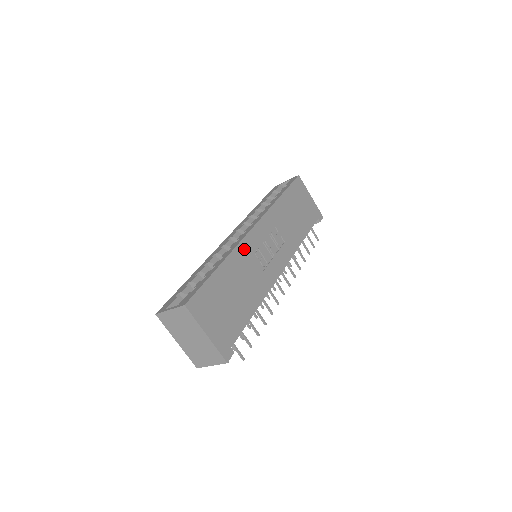
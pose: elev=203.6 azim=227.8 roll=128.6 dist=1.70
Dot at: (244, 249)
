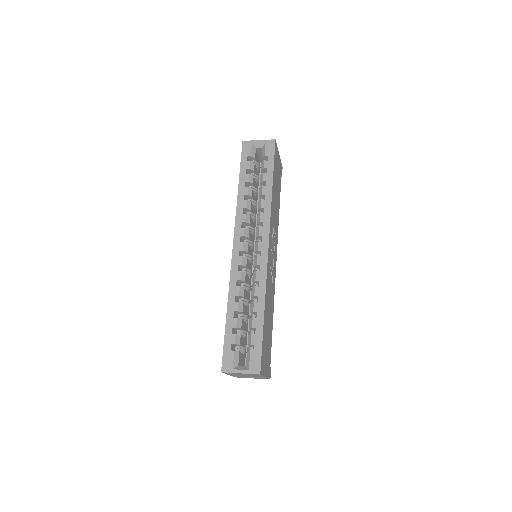
Dot at: (268, 278)
